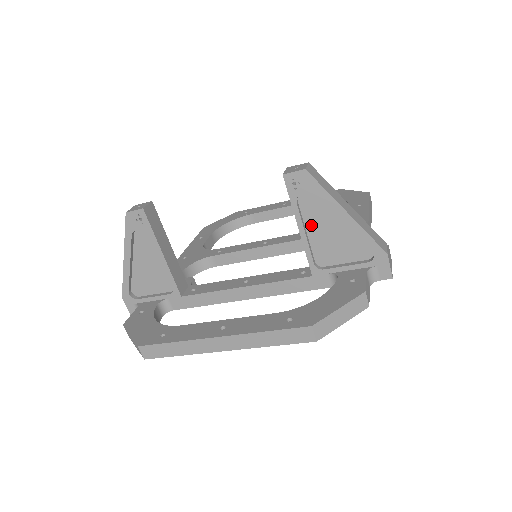
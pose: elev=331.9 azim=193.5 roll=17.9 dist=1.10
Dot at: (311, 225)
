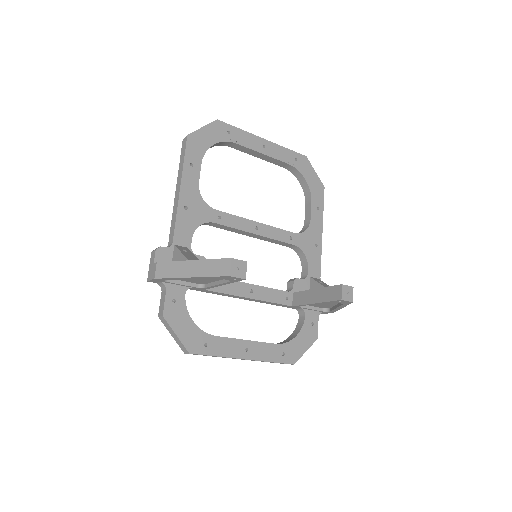
Dot at: occluded
